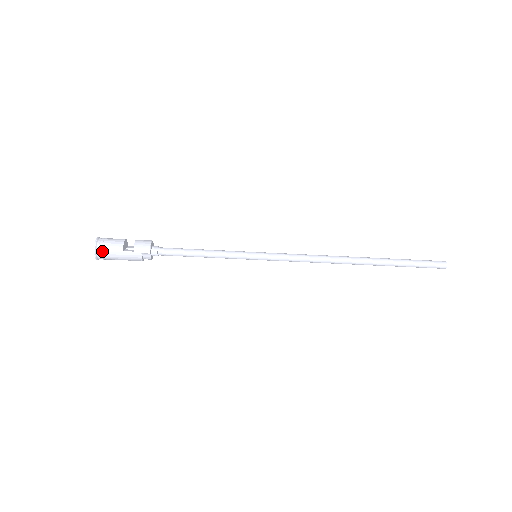
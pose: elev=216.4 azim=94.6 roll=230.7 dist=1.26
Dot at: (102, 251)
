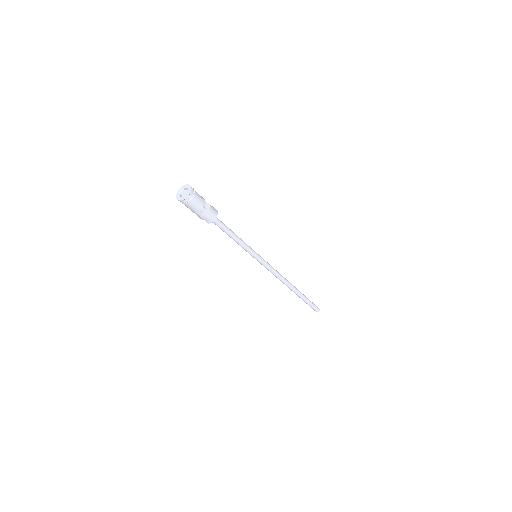
Dot at: (185, 203)
